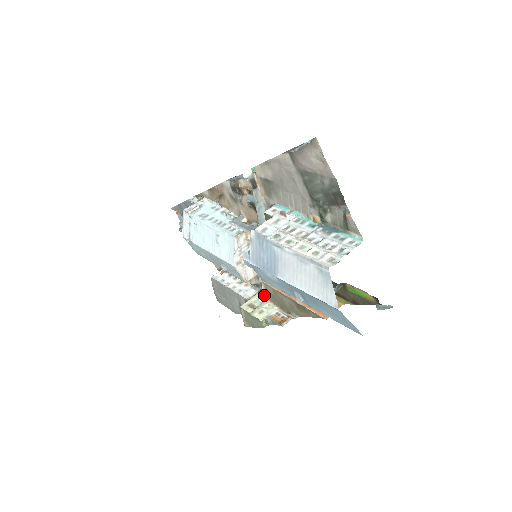
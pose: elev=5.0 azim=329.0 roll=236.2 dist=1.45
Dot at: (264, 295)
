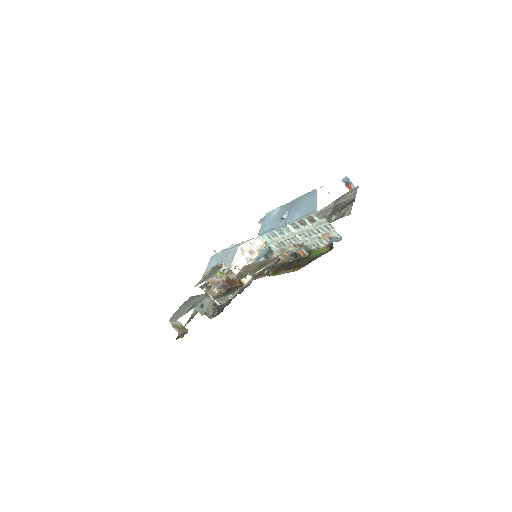
Dot at: (233, 278)
